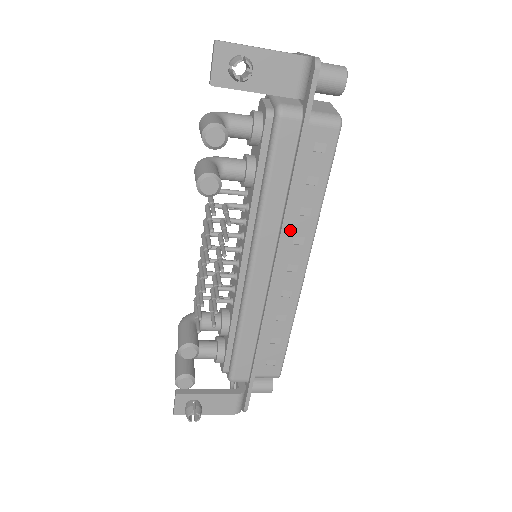
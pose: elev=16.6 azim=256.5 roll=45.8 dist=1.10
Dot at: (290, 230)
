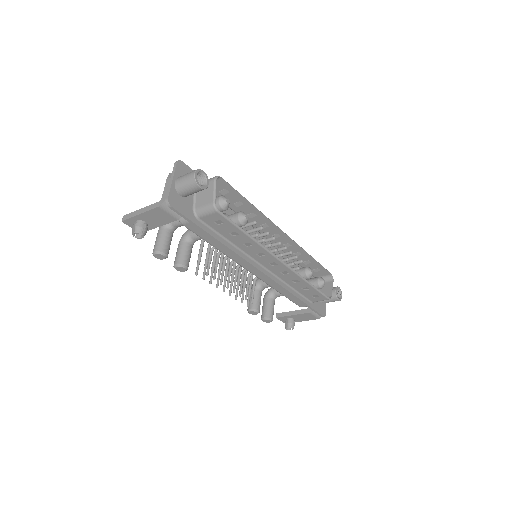
Dot at: (250, 253)
